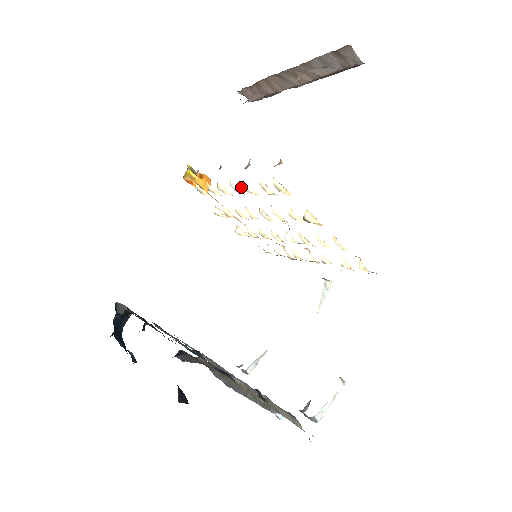
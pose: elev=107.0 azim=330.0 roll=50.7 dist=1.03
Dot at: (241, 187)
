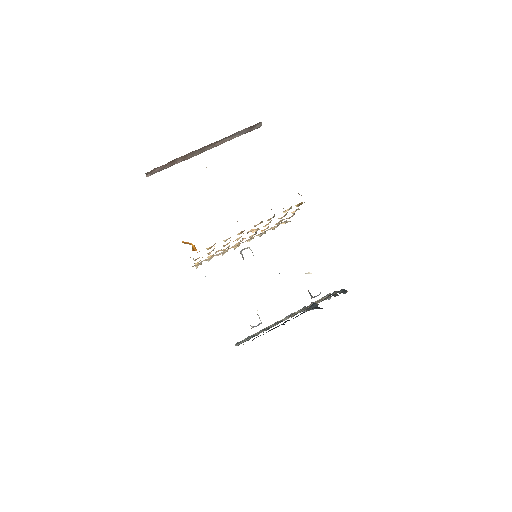
Dot at: occluded
